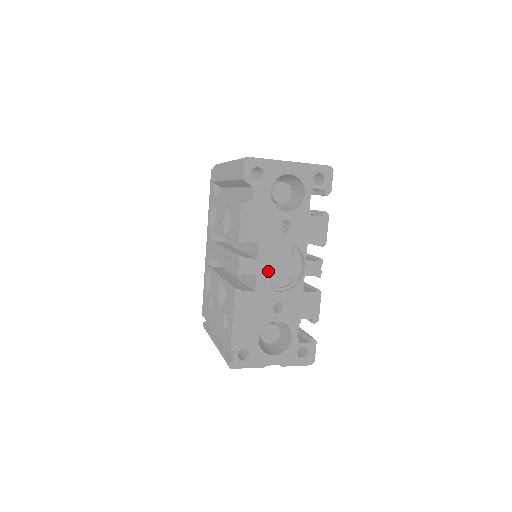
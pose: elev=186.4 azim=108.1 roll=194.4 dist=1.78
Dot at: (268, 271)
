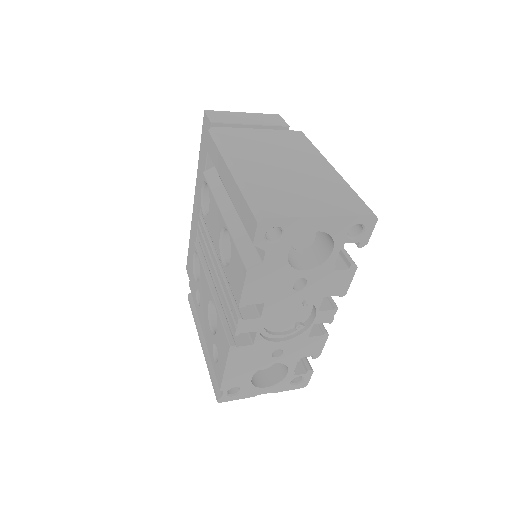
Dot at: (271, 321)
